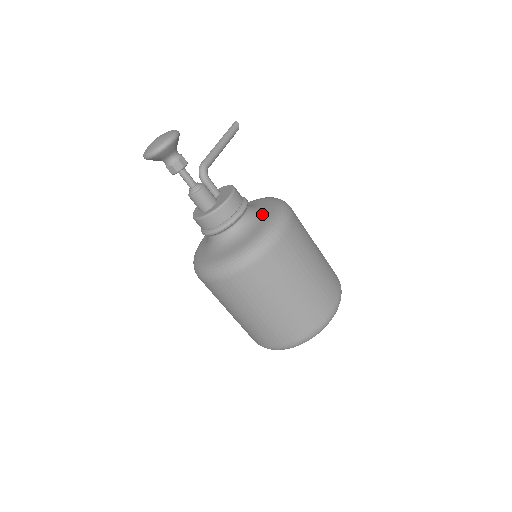
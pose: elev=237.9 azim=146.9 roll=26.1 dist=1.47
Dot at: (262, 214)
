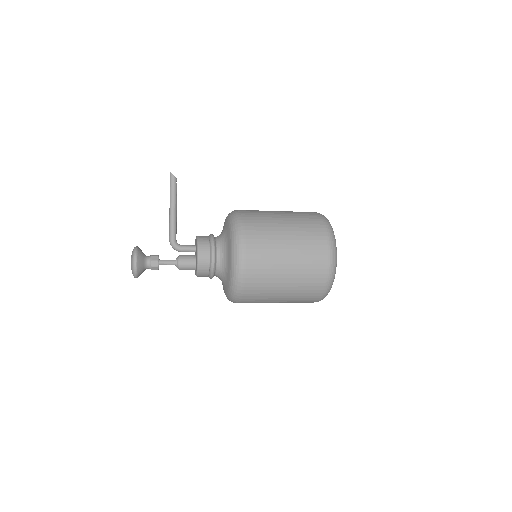
Dot at: (227, 255)
